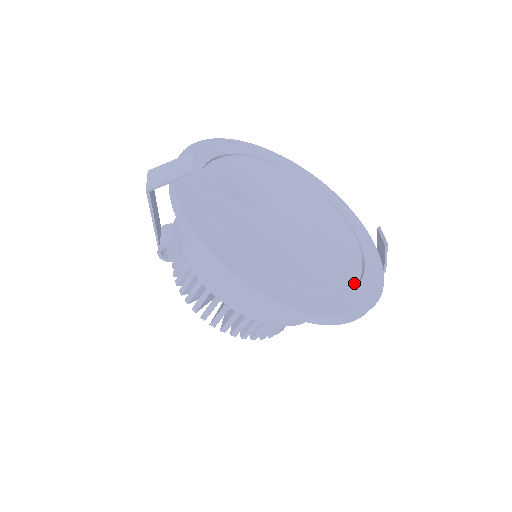
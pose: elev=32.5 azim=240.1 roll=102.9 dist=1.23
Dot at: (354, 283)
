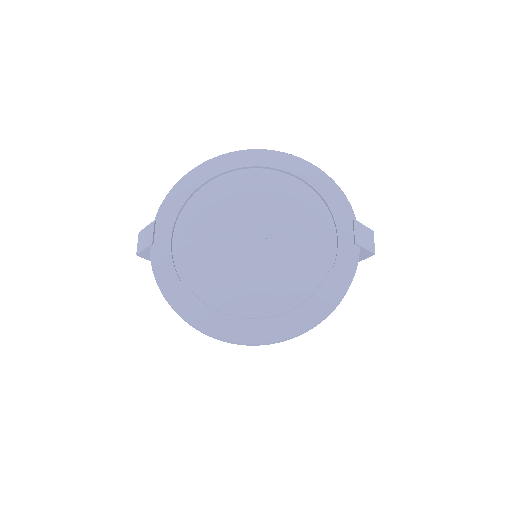
Dot at: (316, 291)
